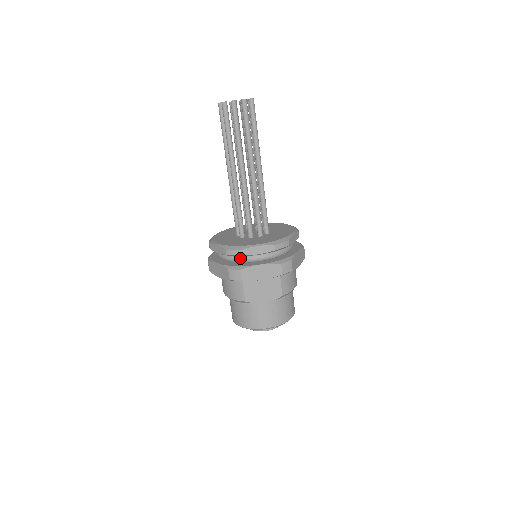
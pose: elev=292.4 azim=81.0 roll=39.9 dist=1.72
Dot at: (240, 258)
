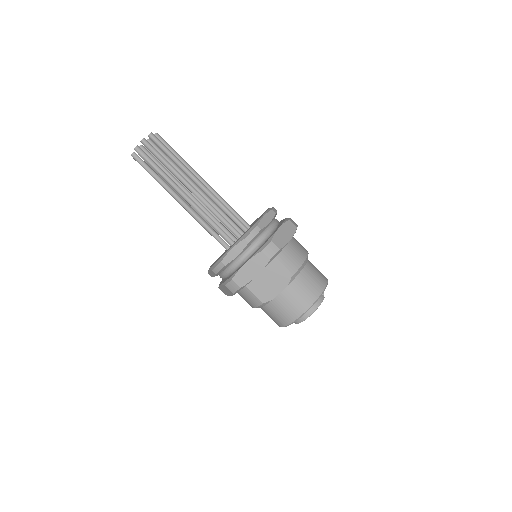
Dot at: (229, 269)
